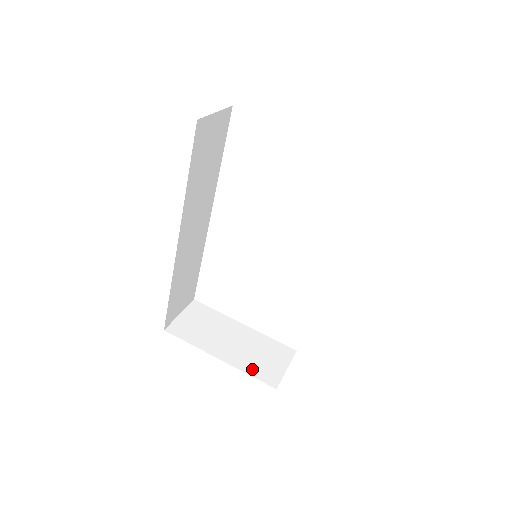
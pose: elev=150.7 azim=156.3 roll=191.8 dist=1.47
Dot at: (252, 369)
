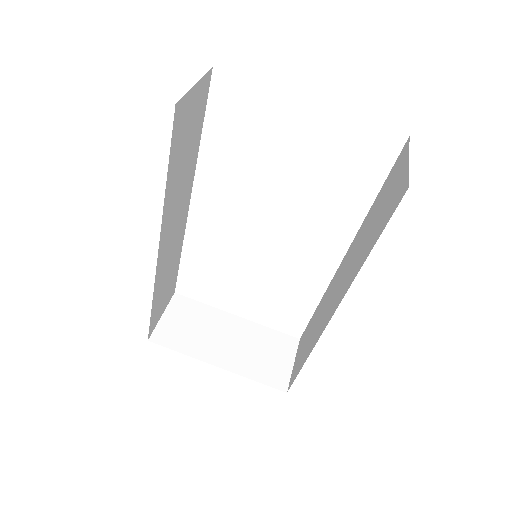
Dot at: (256, 373)
